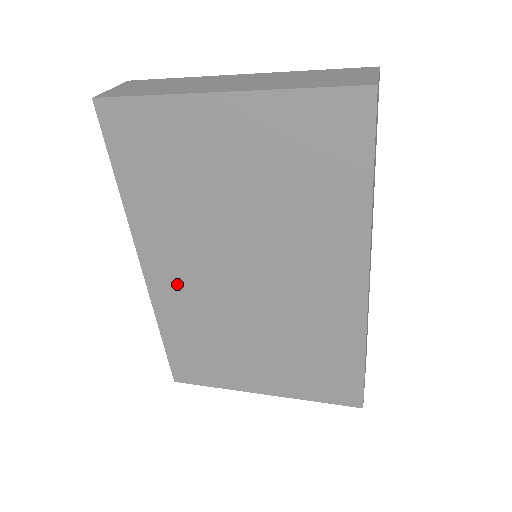
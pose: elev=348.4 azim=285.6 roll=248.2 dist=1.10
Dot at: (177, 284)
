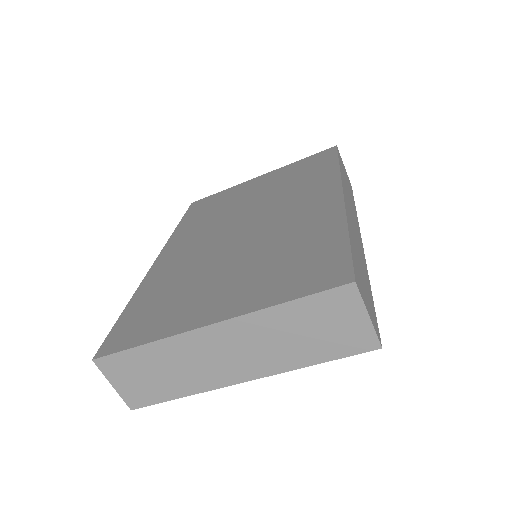
Dot at: (179, 257)
